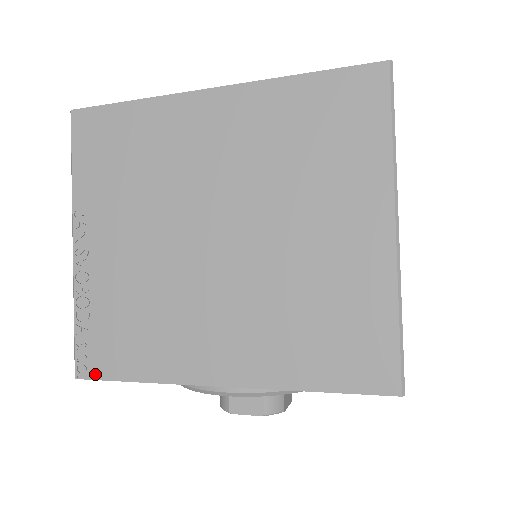
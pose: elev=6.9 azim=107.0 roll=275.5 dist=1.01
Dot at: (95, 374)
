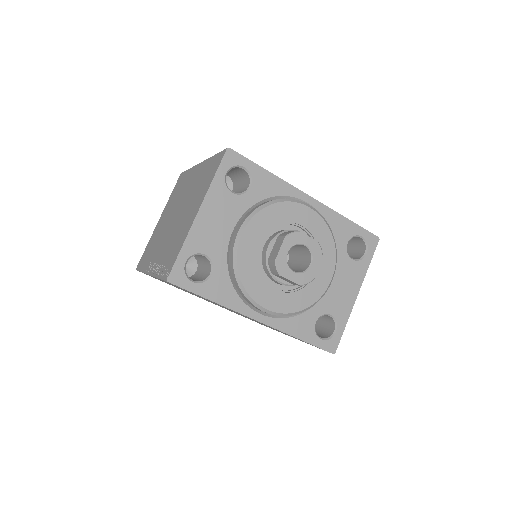
Dot at: (241, 156)
